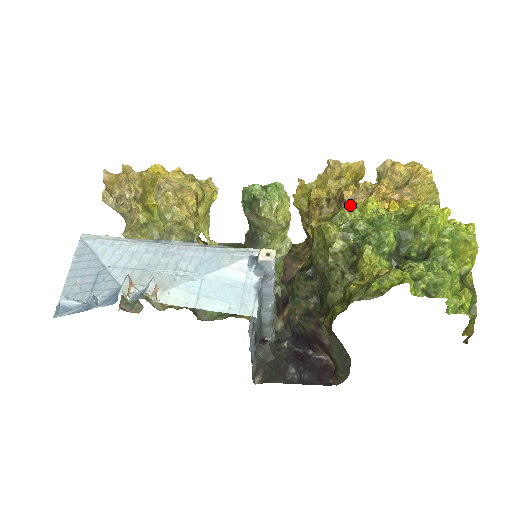
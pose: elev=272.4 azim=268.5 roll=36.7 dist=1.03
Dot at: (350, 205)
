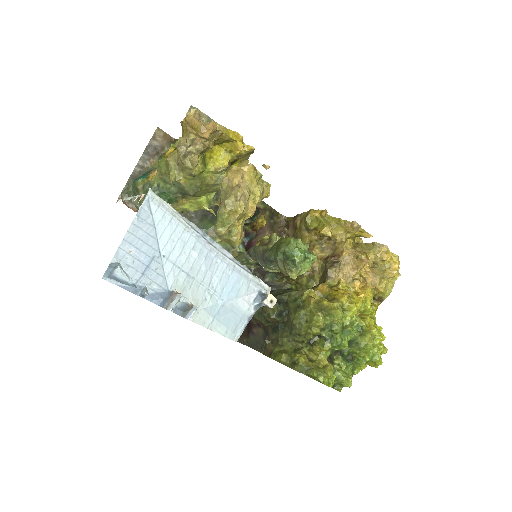
Dot at: (342, 300)
